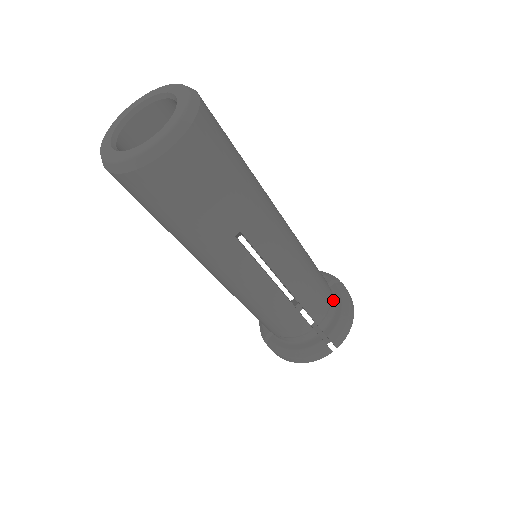
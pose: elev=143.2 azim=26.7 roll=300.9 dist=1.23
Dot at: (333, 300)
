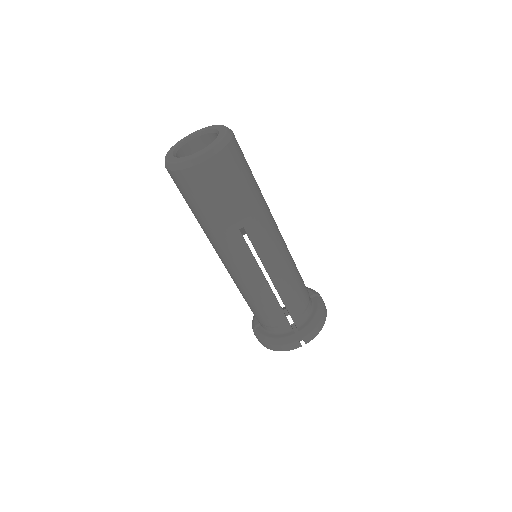
Dot at: (310, 307)
